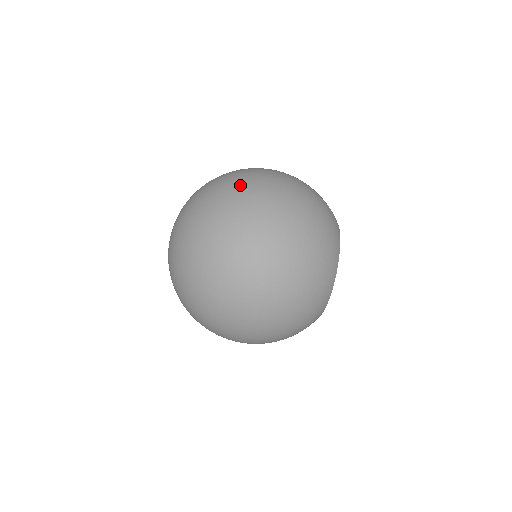
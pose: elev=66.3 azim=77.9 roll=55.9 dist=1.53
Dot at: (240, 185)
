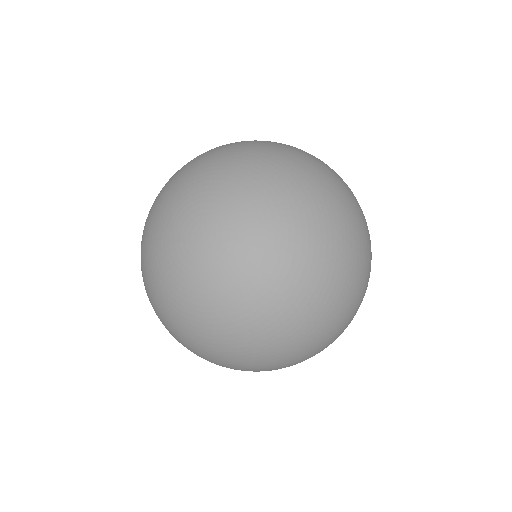
Dot at: (277, 362)
